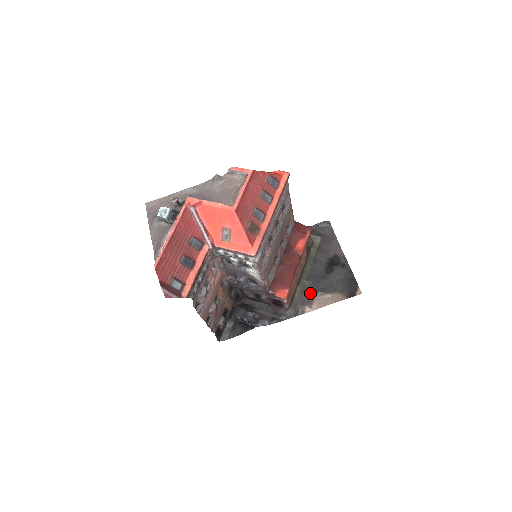
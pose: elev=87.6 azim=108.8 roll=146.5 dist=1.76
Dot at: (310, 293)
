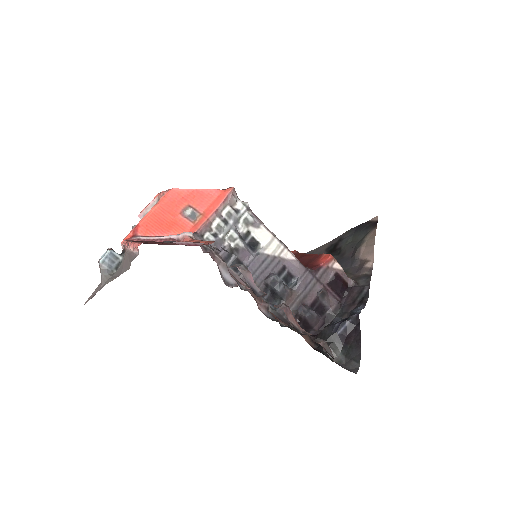
Dot at: (351, 264)
